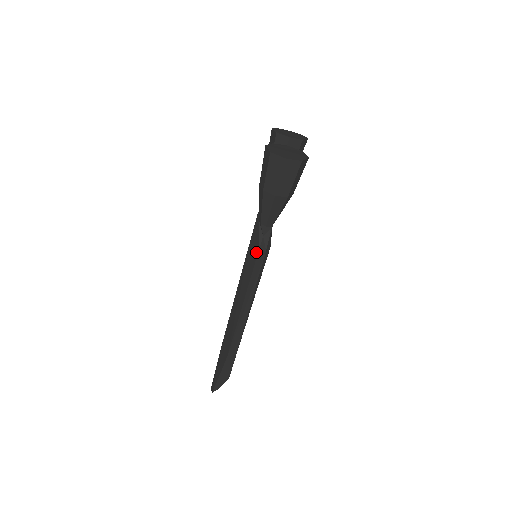
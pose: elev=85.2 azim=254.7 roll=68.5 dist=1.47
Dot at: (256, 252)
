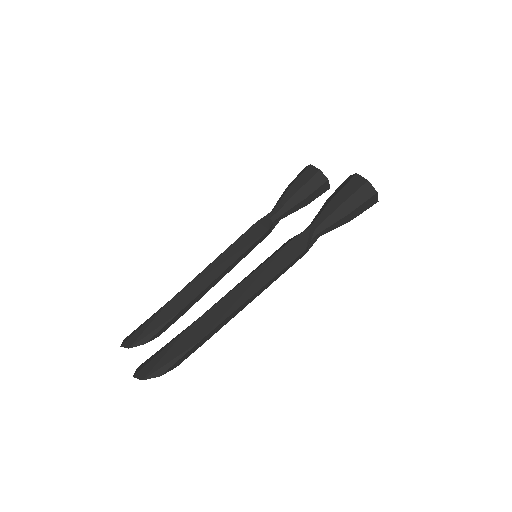
Dot at: (302, 250)
